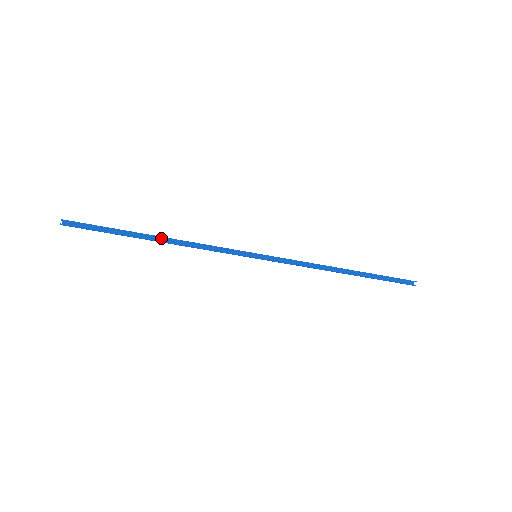
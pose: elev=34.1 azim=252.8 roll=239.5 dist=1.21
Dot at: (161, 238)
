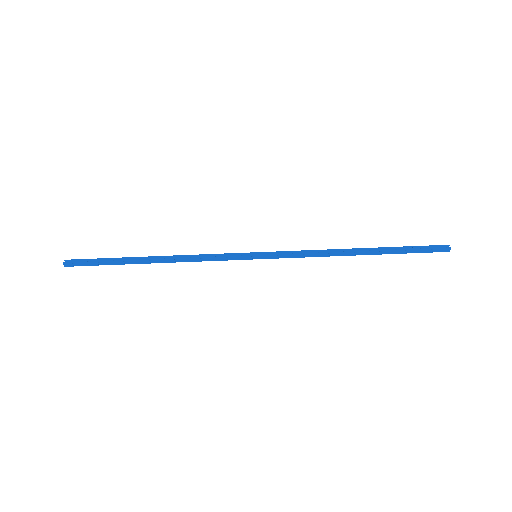
Dot at: (158, 260)
